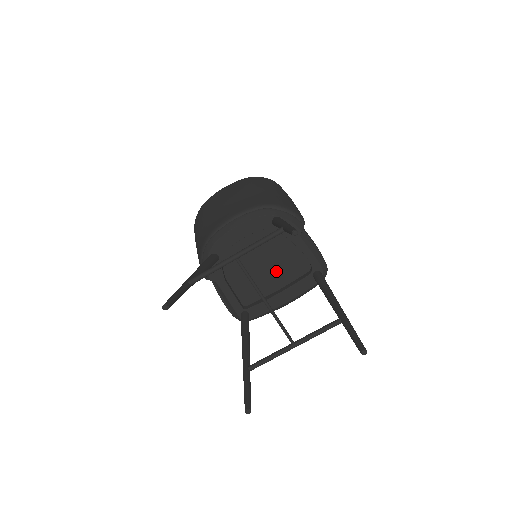
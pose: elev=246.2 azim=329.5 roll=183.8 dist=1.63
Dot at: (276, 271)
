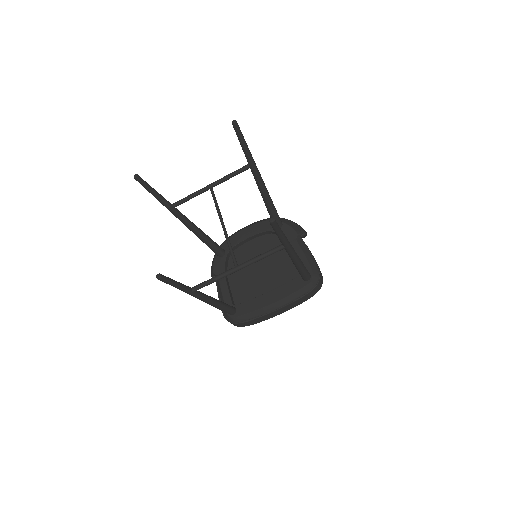
Dot at: (271, 274)
